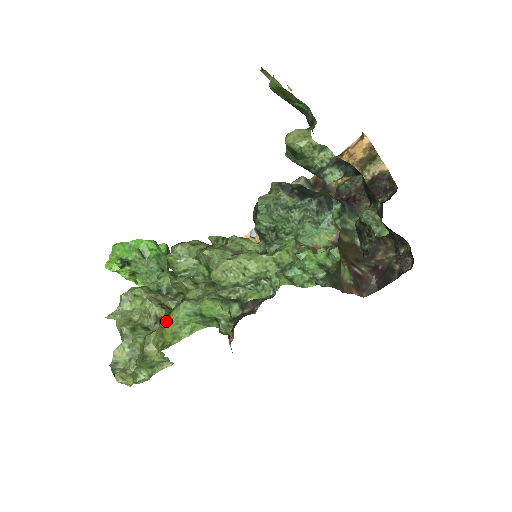
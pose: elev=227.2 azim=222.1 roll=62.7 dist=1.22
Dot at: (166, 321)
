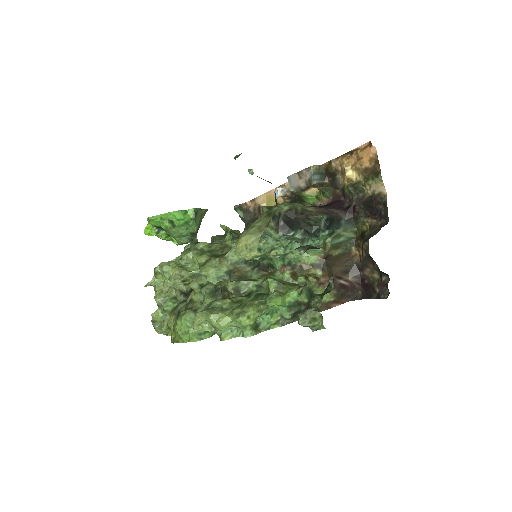
Dot at: (175, 322)
